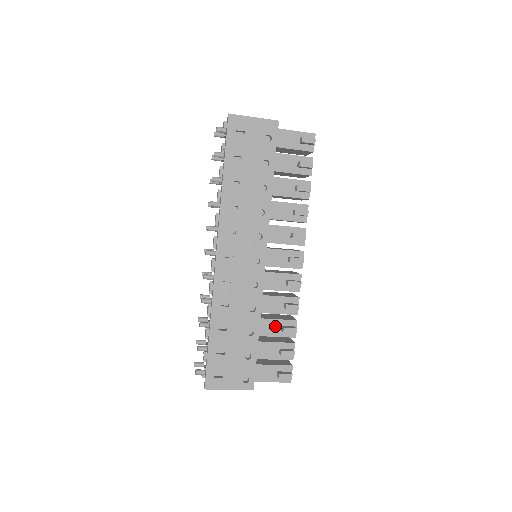
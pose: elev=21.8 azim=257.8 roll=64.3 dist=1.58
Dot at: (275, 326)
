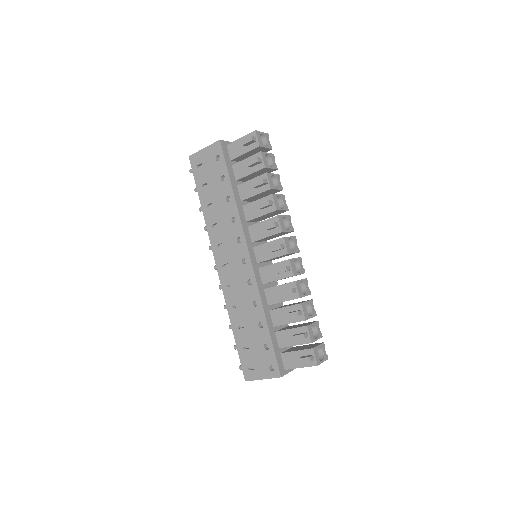
Dot at: (285, 314)
